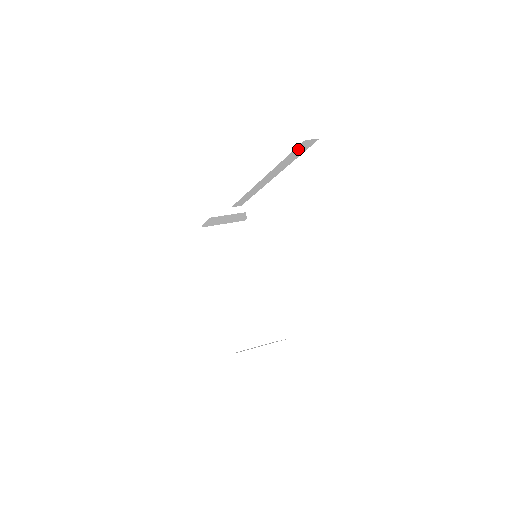
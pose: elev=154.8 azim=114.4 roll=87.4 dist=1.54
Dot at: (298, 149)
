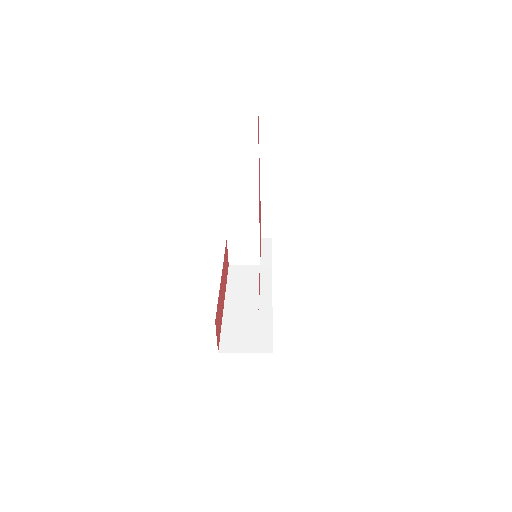
Dot at: (262, 126)
